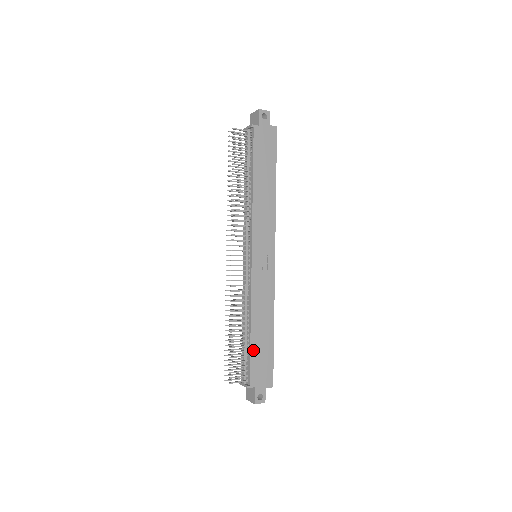
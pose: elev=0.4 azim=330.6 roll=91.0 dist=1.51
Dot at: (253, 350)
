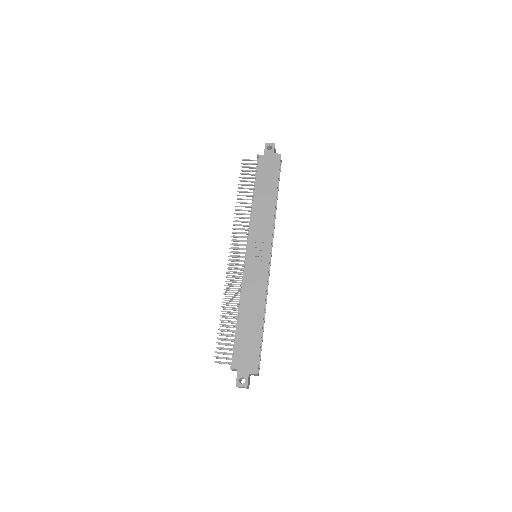
Dot at: (239, 334)
